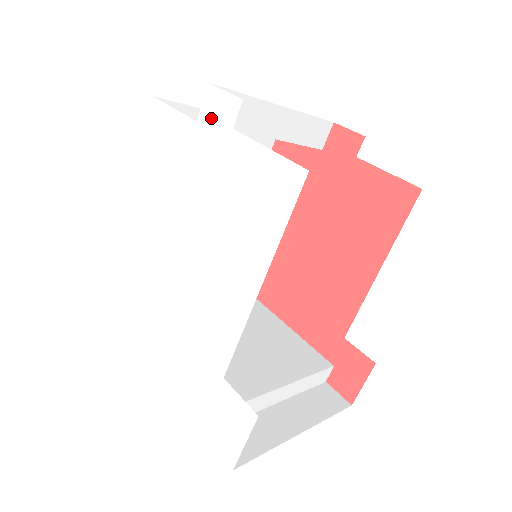
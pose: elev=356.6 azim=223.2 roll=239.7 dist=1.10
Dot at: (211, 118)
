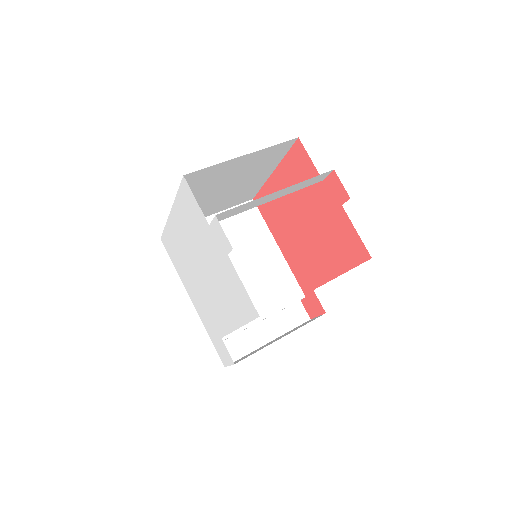
Dot at: (217, 235)
